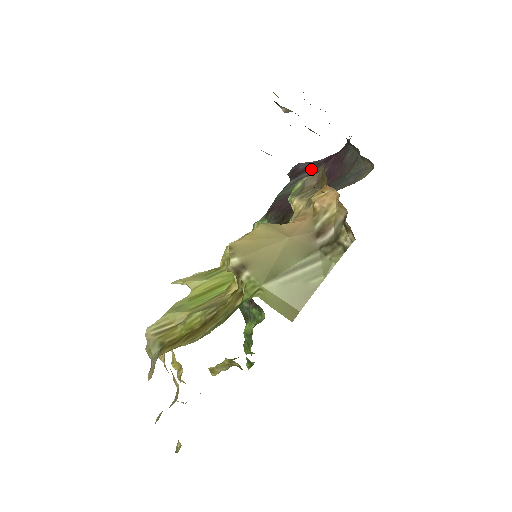
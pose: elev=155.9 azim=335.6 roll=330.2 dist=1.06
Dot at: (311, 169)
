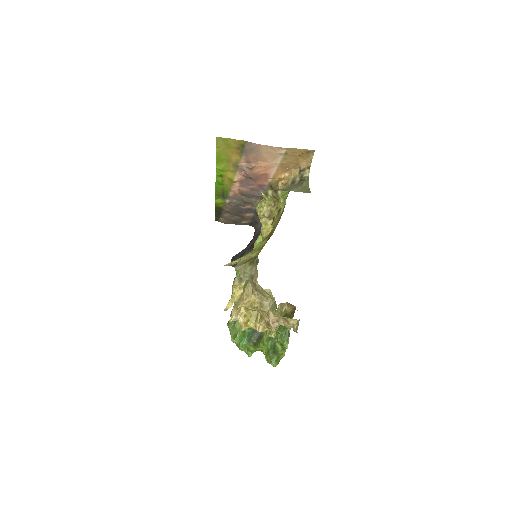
Dot at: occluded
